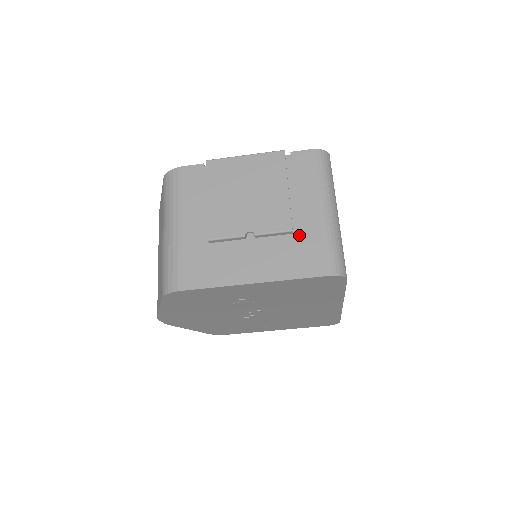
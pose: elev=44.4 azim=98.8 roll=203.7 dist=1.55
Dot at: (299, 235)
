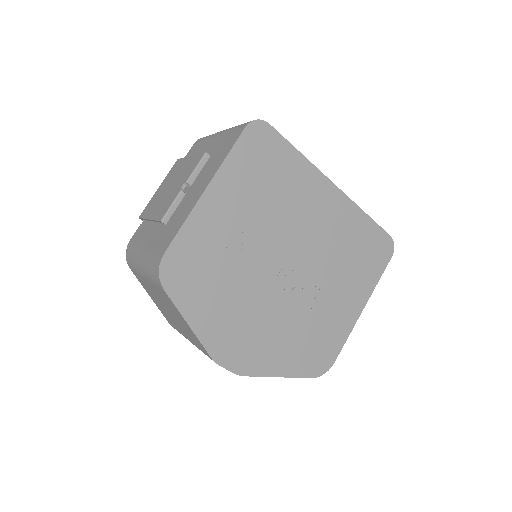
Dot at: (214, 151)
